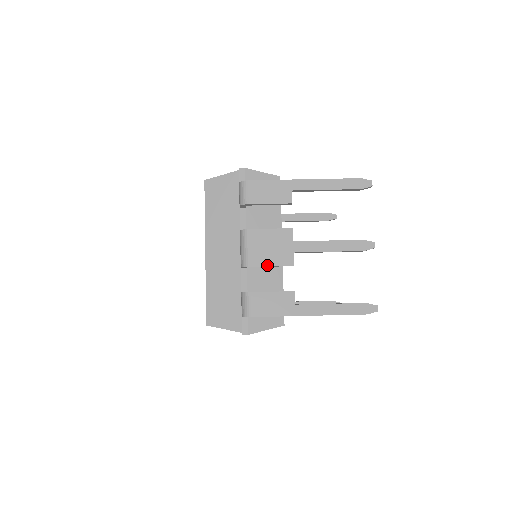
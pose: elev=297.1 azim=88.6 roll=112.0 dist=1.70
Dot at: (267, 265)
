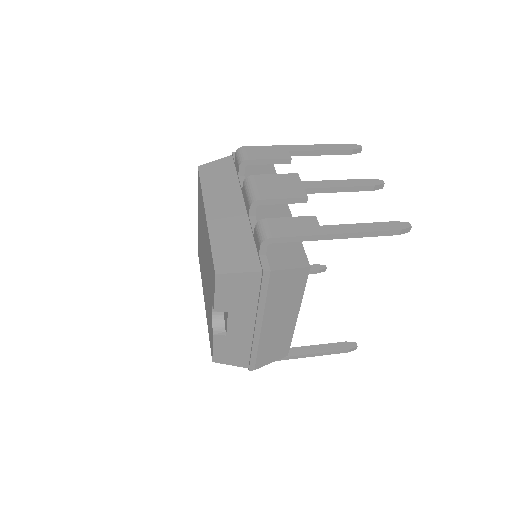
Dot at: (279, 198)
